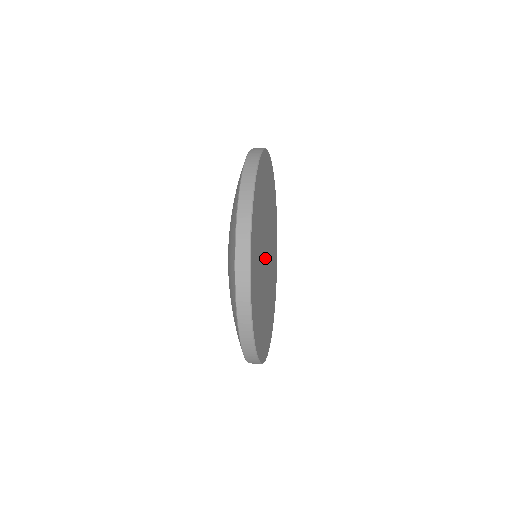
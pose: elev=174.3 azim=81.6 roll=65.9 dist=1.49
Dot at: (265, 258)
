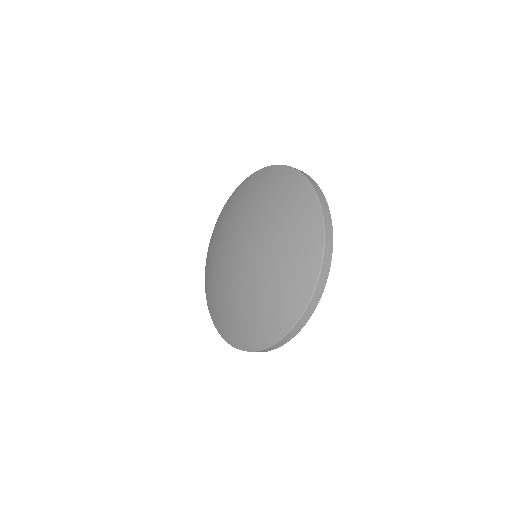
Dot at: occluded
